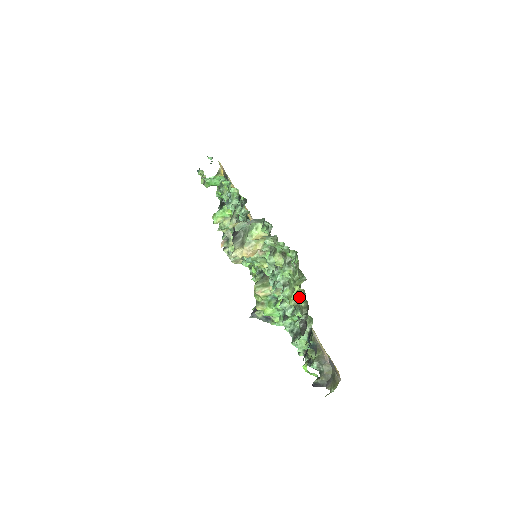
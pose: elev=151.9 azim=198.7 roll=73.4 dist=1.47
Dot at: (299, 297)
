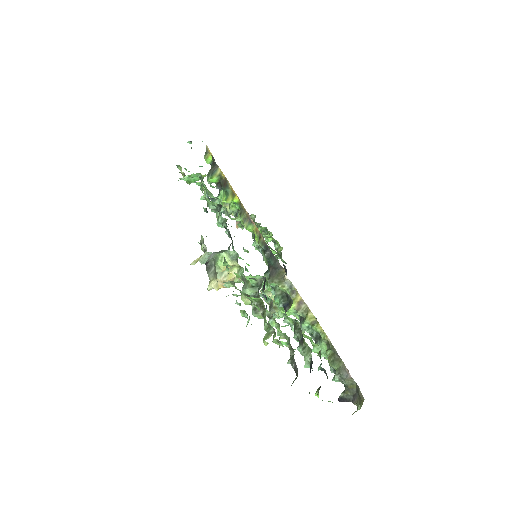
Dot at: (277, 344)
